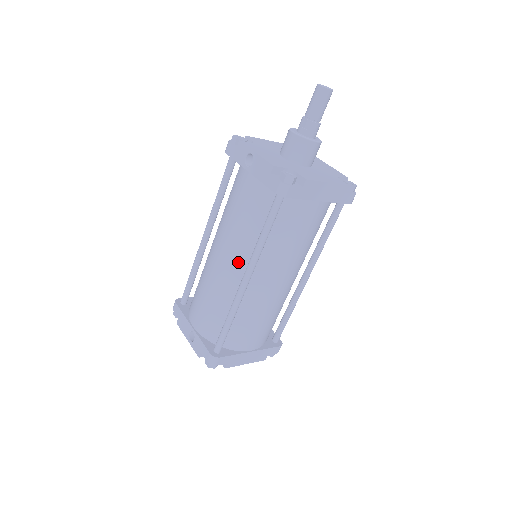
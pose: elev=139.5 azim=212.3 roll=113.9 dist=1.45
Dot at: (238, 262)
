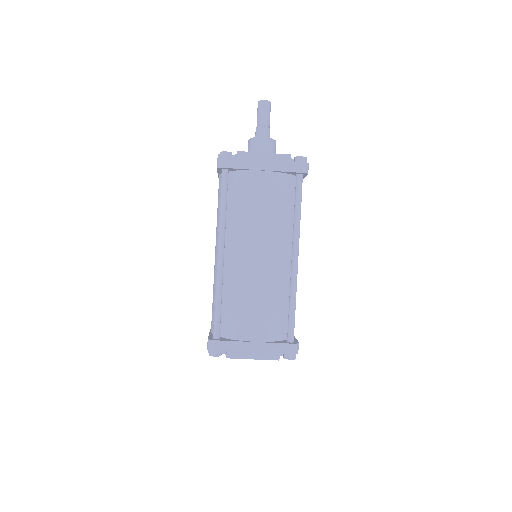
Dot at: occluded
